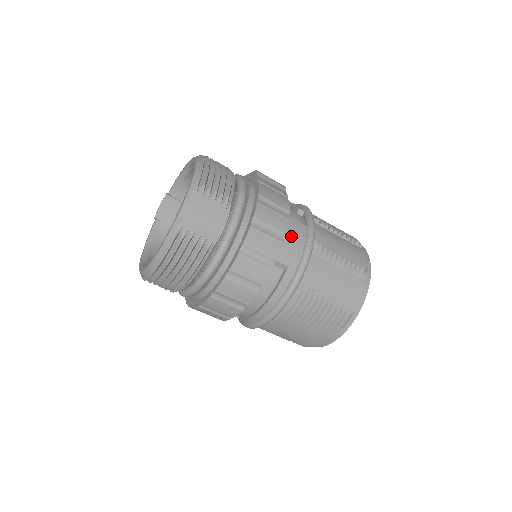
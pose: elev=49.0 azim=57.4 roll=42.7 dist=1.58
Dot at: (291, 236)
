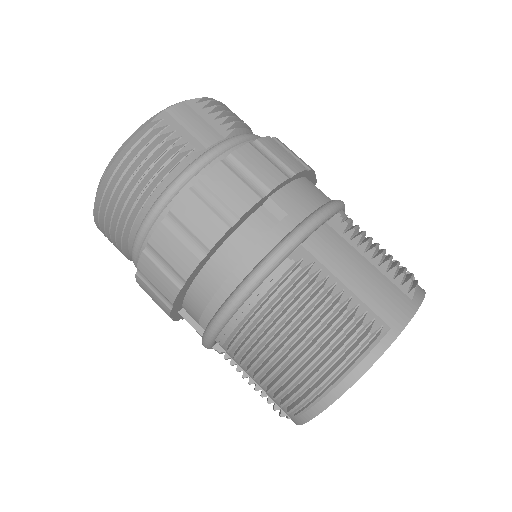
Dot at: (304, 189)
